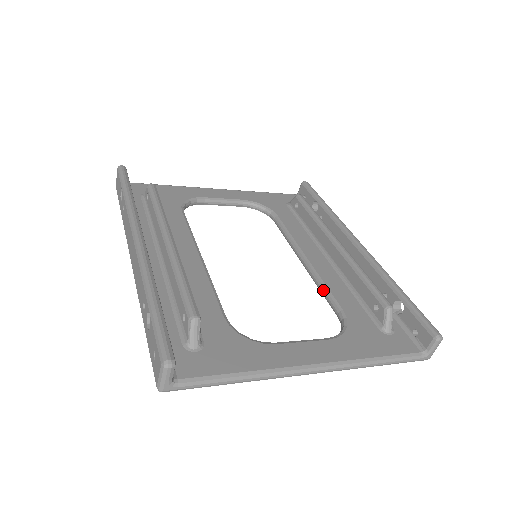
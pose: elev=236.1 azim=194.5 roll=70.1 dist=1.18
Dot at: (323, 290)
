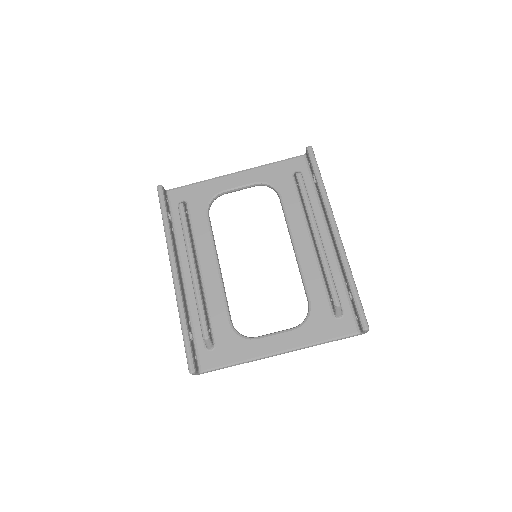
Dot at: (302, 280)
